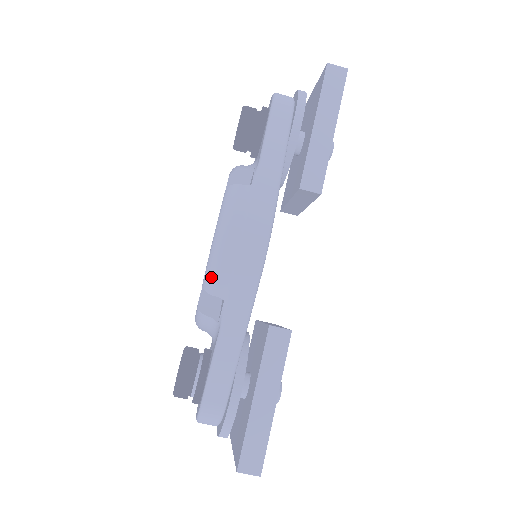
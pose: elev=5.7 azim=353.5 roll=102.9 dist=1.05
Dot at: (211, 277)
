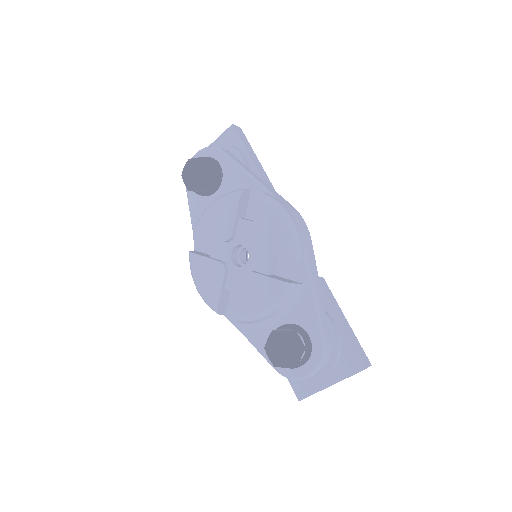
Dot at: (298, 248)
